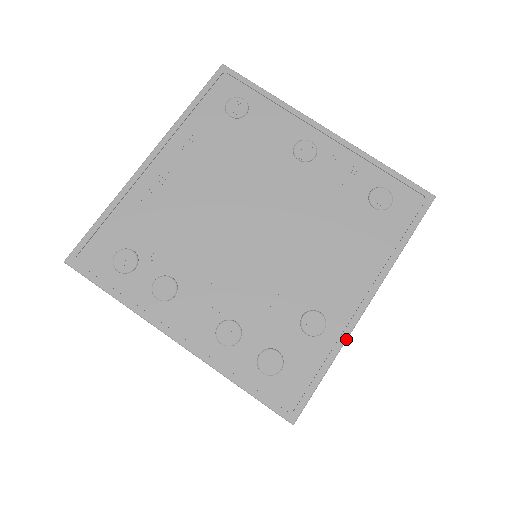
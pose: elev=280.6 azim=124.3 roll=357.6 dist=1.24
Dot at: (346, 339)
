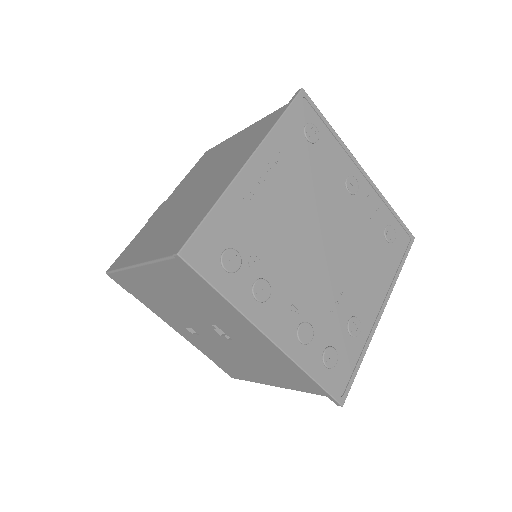
Dot at: (371, 339)
